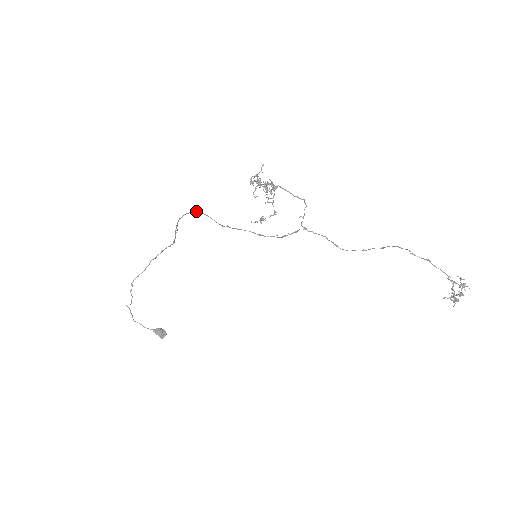
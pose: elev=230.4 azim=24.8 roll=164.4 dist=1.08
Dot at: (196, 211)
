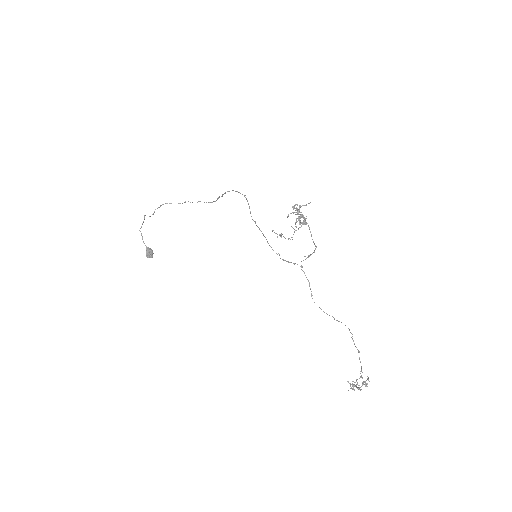
Dot at: (244, 195)
